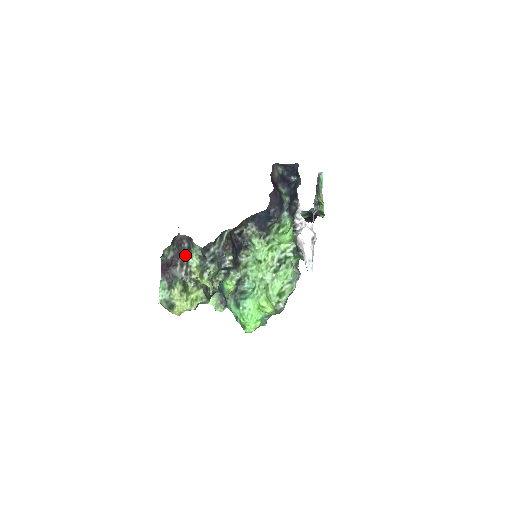
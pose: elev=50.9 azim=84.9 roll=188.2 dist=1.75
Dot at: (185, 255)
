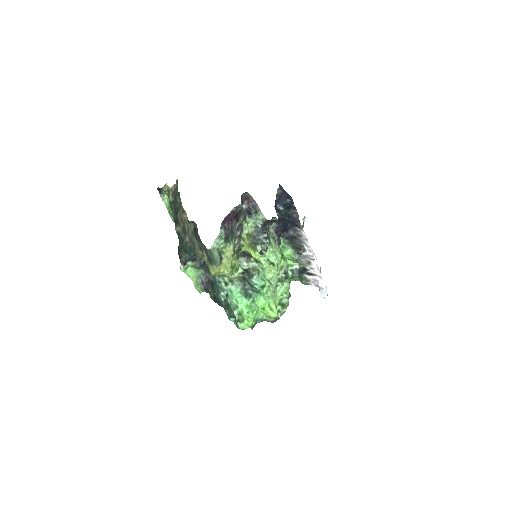
Dot at: (243, 216)
